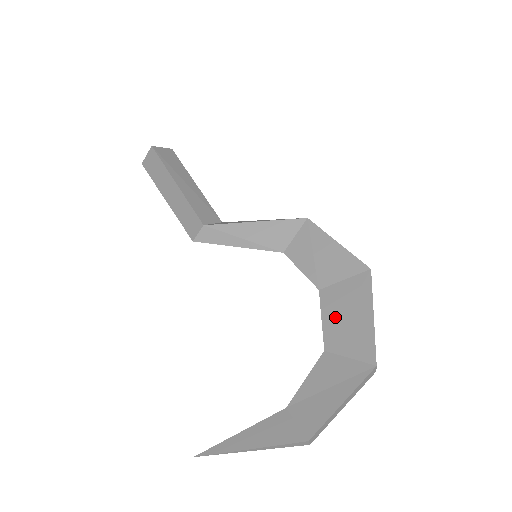
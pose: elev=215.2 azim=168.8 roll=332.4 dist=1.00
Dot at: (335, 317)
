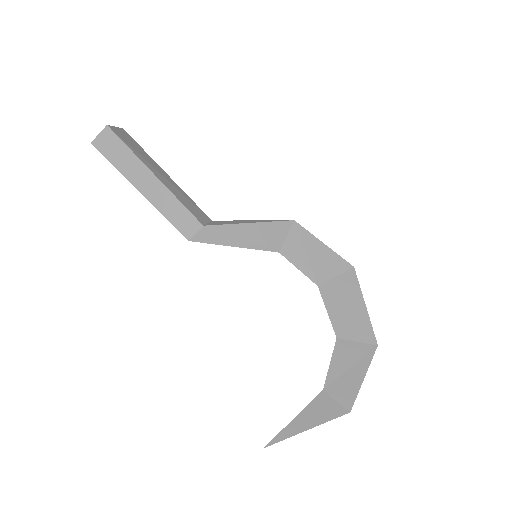
Dot at: (337, 309)
